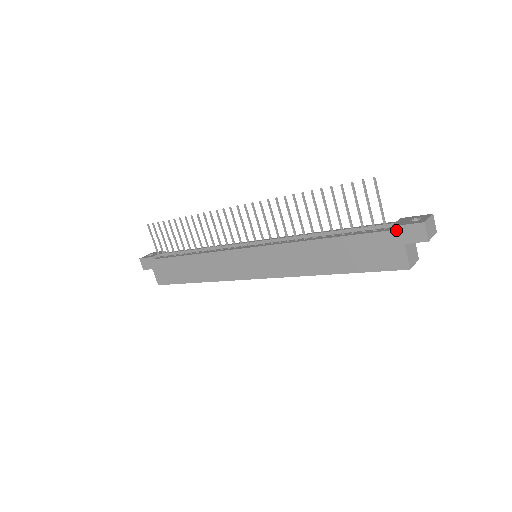
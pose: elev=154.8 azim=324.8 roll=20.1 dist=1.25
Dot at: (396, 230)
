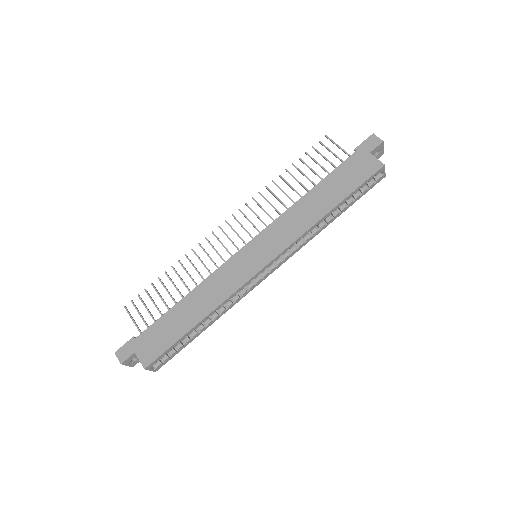
Dot at: (359, 149)
